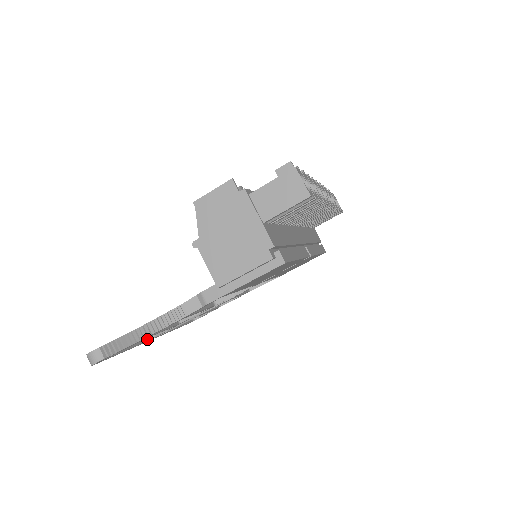
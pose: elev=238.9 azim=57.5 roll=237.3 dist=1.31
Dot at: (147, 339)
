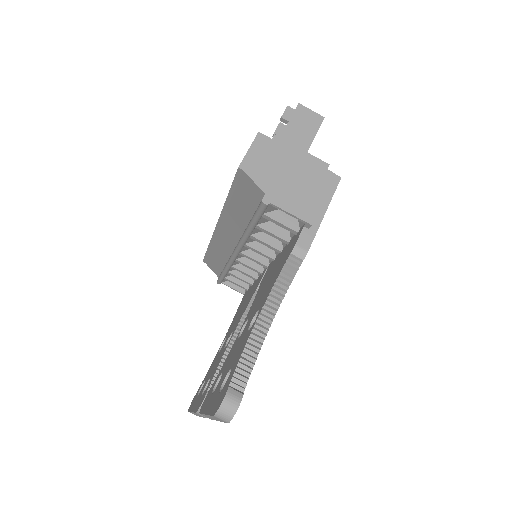
Dot at: occluded
